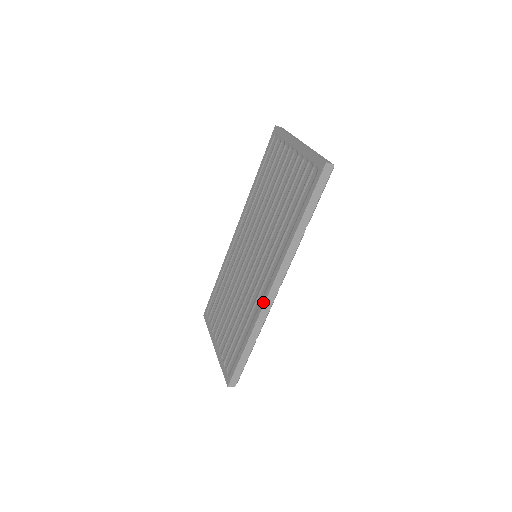
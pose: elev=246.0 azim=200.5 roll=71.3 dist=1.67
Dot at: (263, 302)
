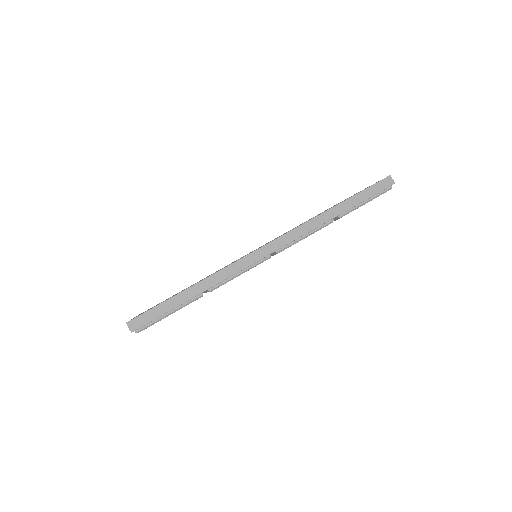
Dot at: (248, 254)
